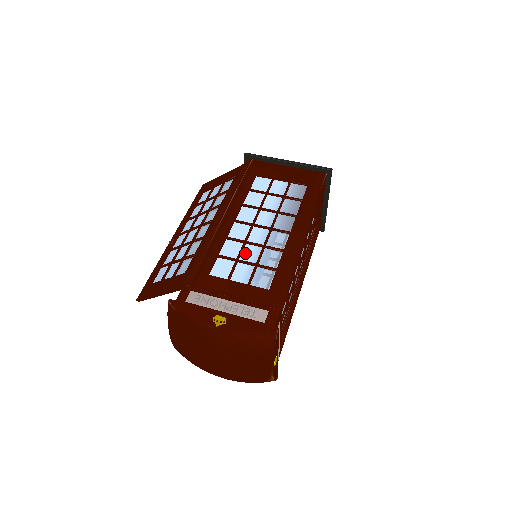
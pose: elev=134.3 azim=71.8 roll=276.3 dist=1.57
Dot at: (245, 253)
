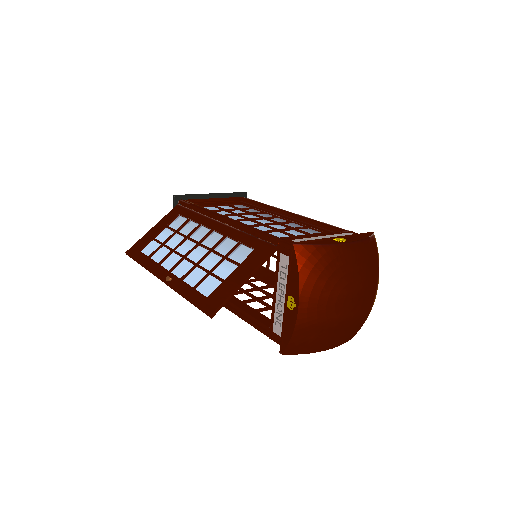
Dot at: occluded
